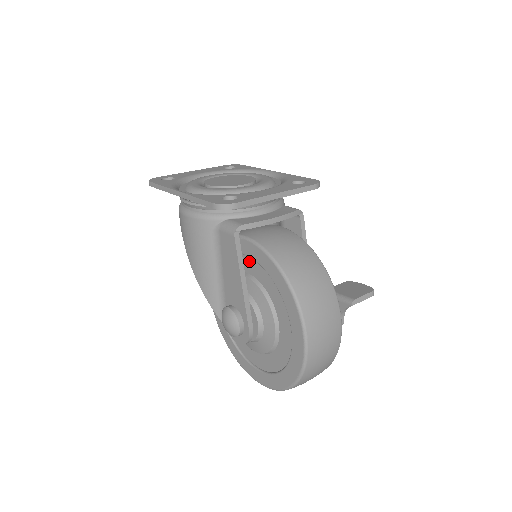
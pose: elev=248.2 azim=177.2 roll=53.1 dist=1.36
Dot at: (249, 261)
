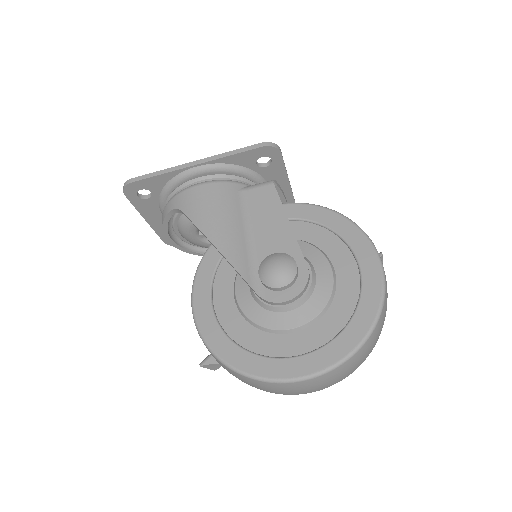
Dot at: occluded
